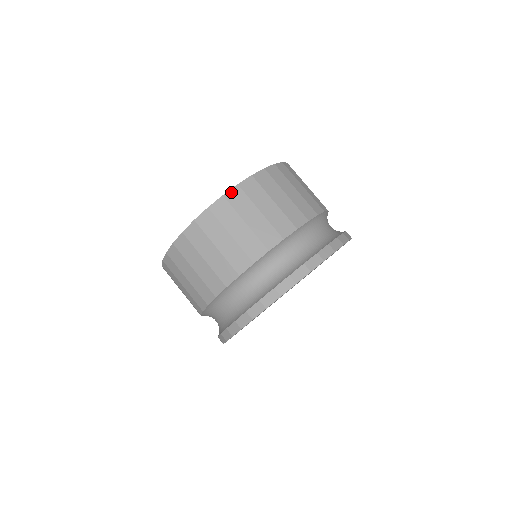
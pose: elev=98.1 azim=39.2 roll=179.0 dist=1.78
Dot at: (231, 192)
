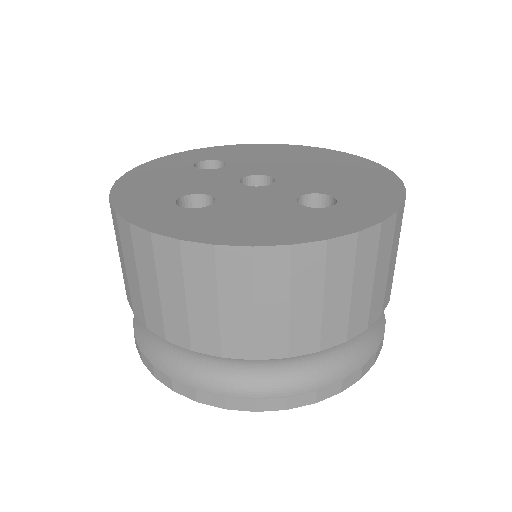
Dot at: (389, 221)
